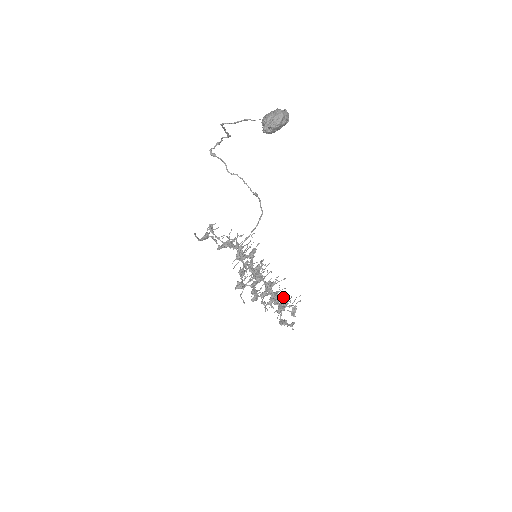
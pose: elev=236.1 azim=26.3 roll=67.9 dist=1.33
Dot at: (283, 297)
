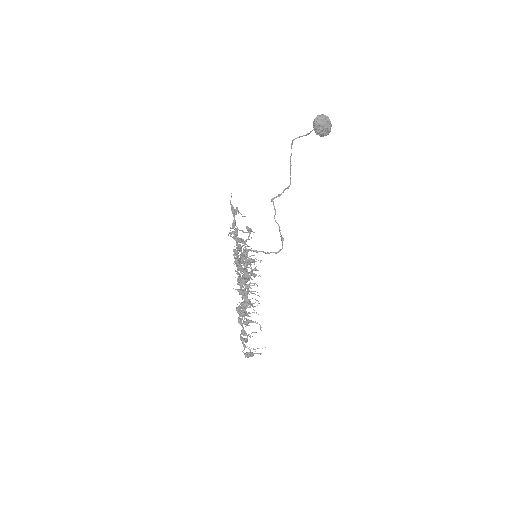
Dot at: (255, 291)
